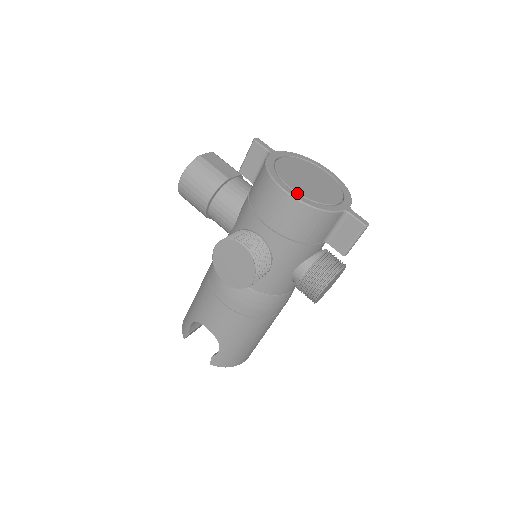
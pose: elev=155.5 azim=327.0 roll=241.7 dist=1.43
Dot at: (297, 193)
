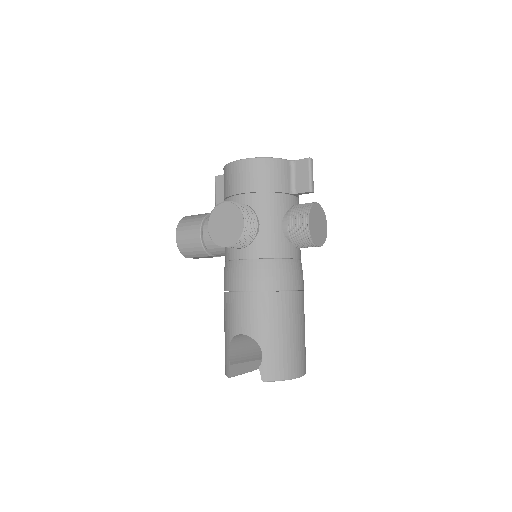
Dot at: occluded
